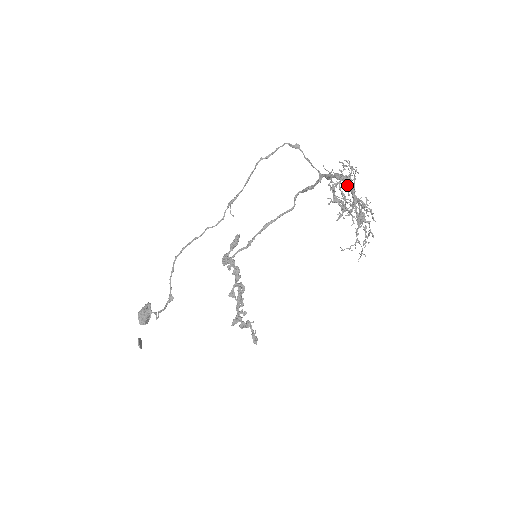
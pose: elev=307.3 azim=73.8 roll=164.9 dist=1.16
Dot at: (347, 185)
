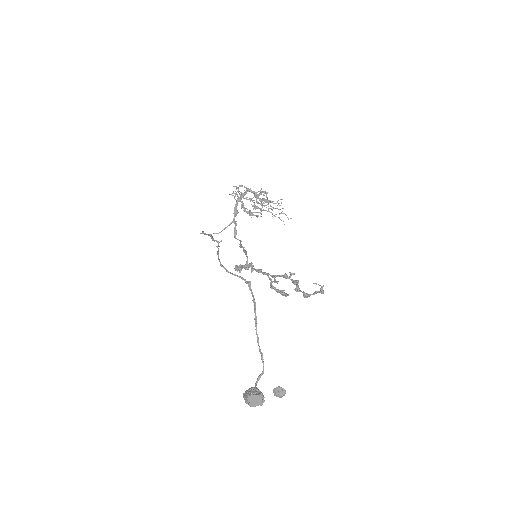
Dot at: (245, 191)
